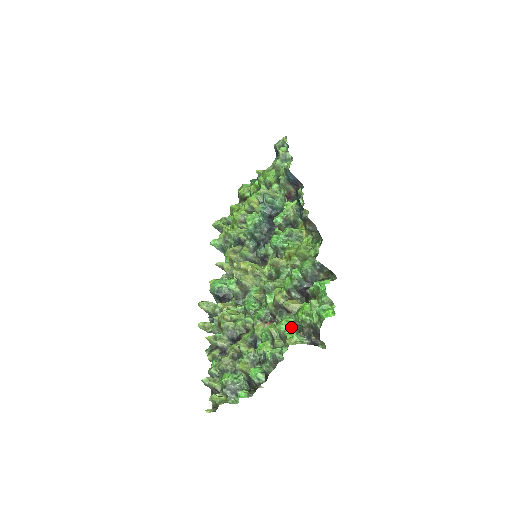
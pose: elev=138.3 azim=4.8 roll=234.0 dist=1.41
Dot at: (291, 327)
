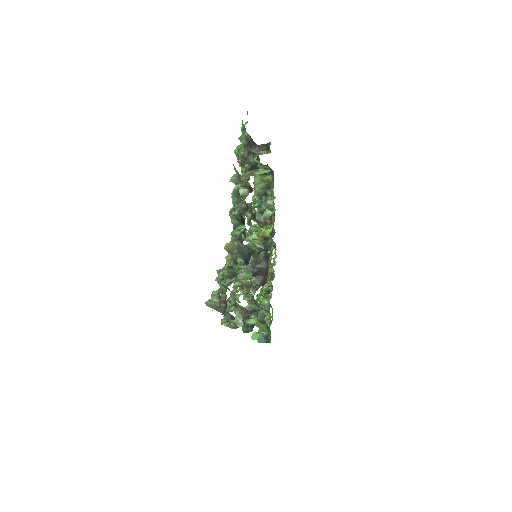
Dot at: occluded
